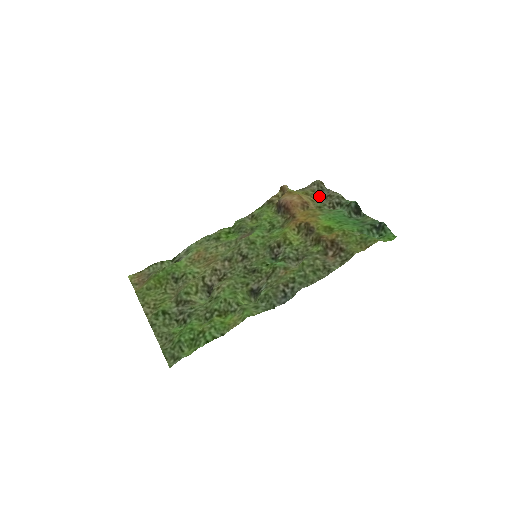
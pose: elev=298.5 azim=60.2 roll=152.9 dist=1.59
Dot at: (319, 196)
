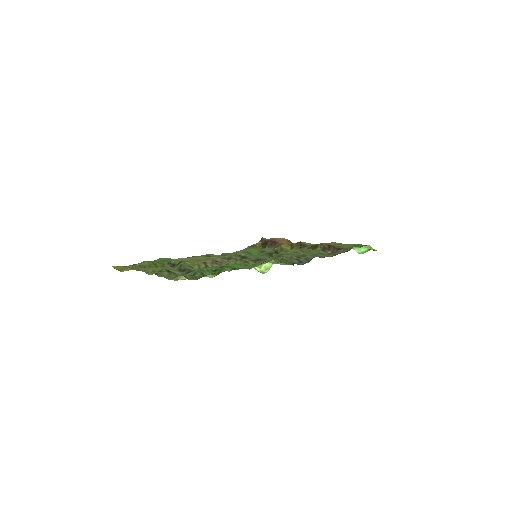
Dot at: occluded
